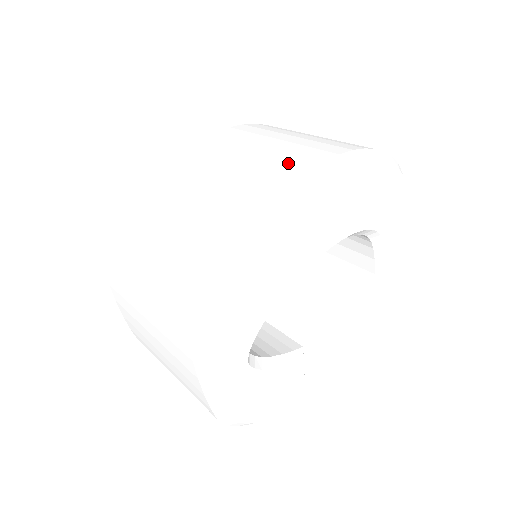
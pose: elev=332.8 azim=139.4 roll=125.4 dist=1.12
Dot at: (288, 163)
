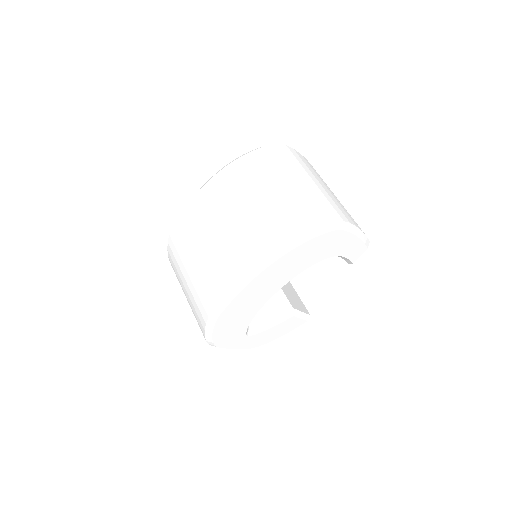
Dot at: (235, 260)
